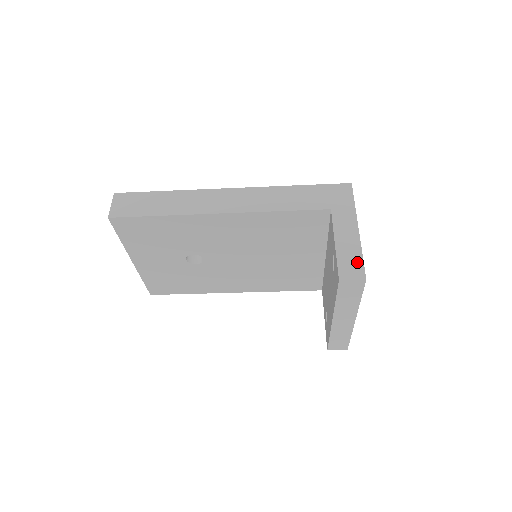
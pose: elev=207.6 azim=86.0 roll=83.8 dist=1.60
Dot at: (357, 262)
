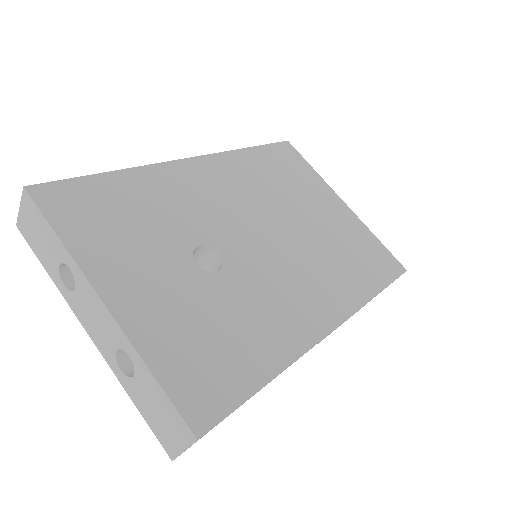
Dot at: occluded
